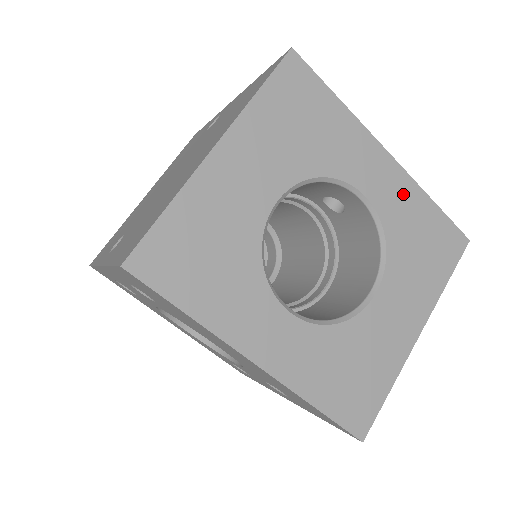
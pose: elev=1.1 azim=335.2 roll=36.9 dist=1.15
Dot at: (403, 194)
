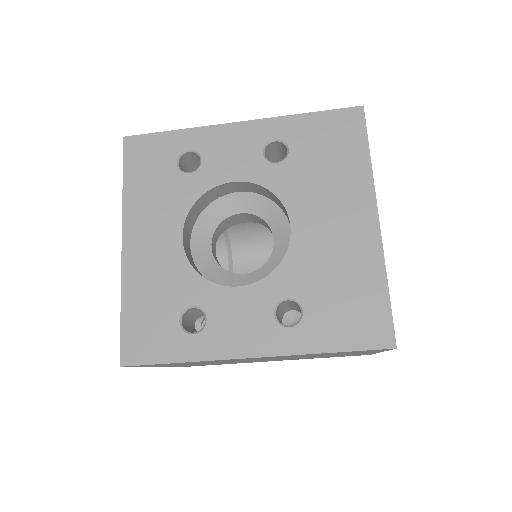
Dot at: occluded
